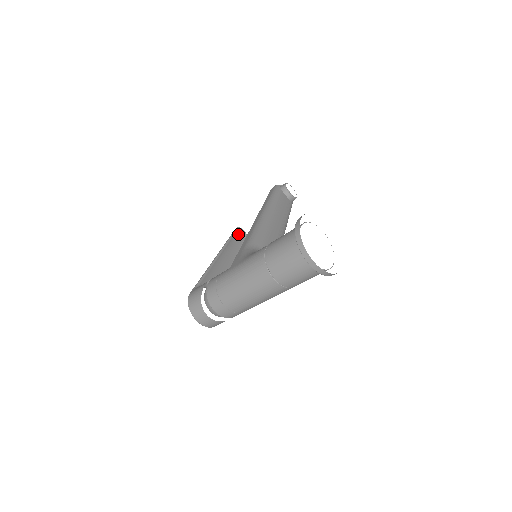
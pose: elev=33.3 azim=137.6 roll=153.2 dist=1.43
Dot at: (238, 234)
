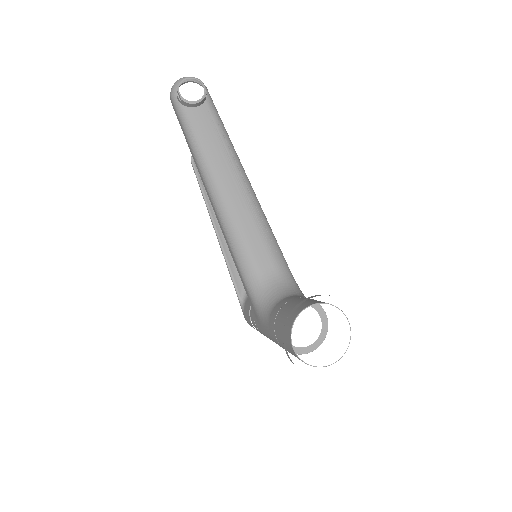
Dot at: occluded
